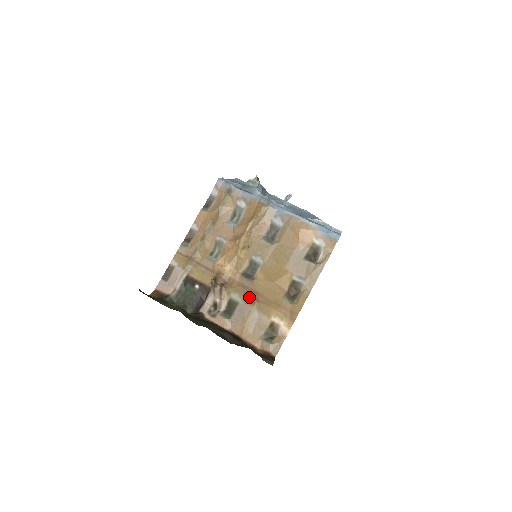
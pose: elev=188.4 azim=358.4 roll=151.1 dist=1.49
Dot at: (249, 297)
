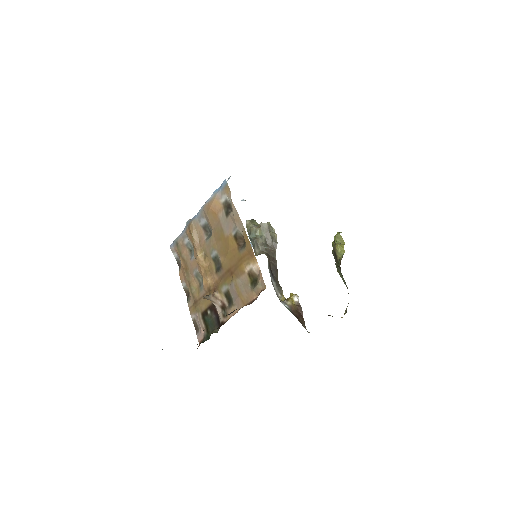
Dot at: (228, 278)
